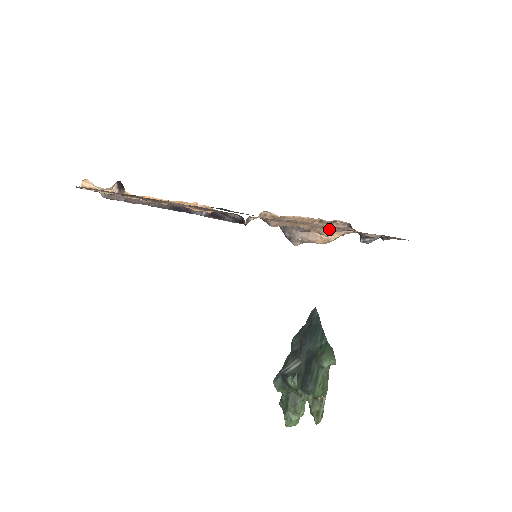
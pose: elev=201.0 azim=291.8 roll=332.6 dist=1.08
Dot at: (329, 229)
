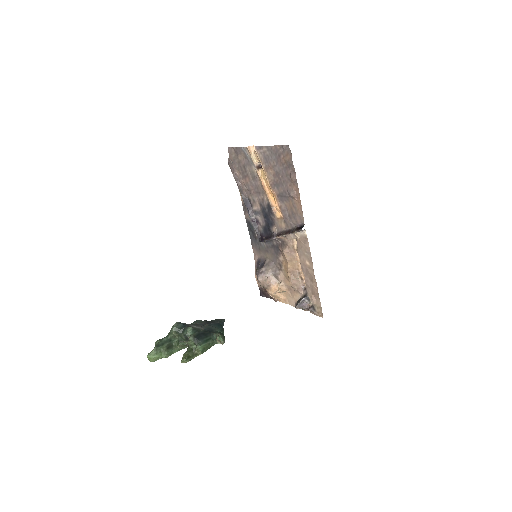
Dot at: (296, 281)
